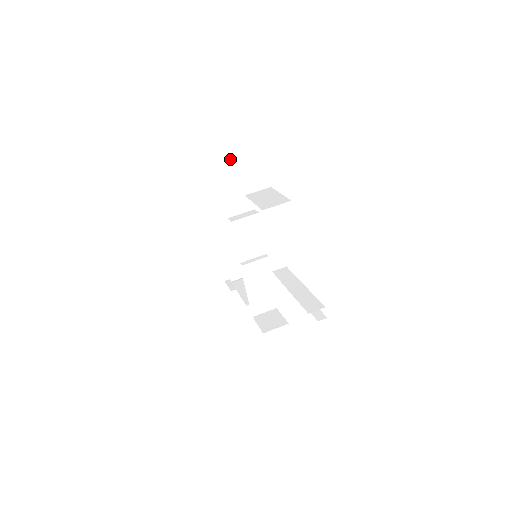
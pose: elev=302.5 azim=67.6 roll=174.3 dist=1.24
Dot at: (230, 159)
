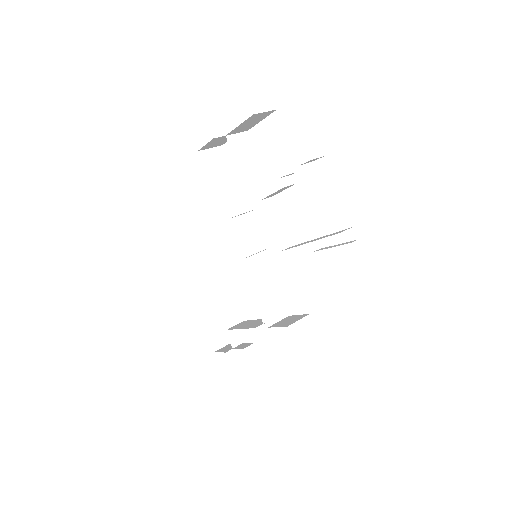
Dot at: (214, 156)
